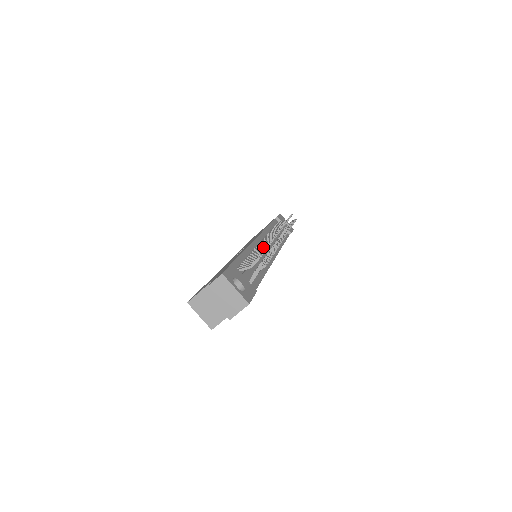
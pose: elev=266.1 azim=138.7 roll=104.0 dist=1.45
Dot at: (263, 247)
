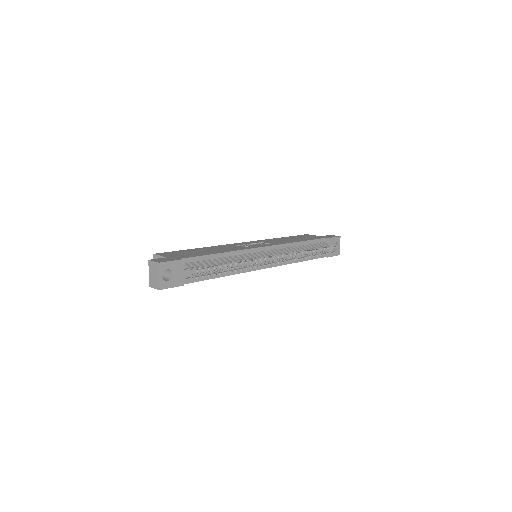
Dot at: (240, 260)
